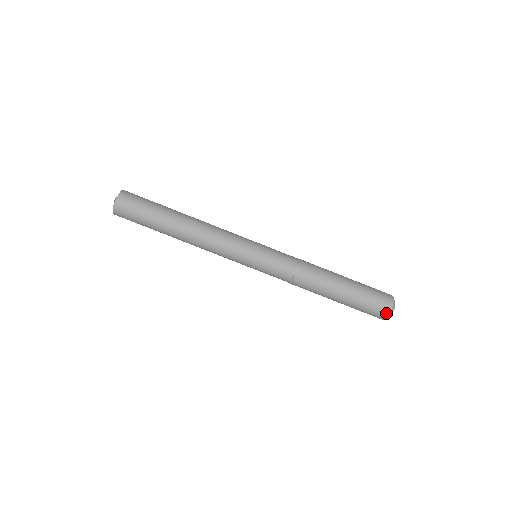
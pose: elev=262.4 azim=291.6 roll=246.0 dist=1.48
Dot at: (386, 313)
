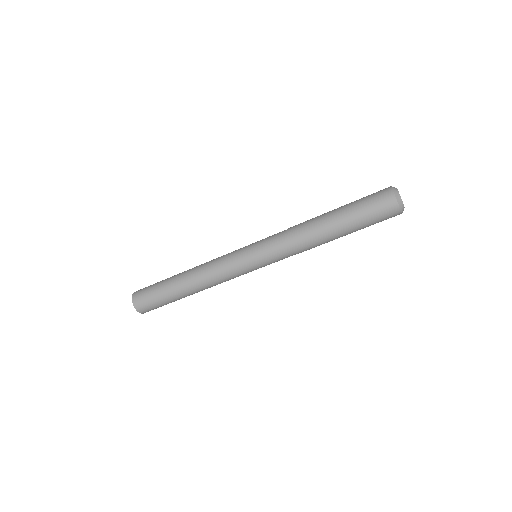
Dot at: occluded
